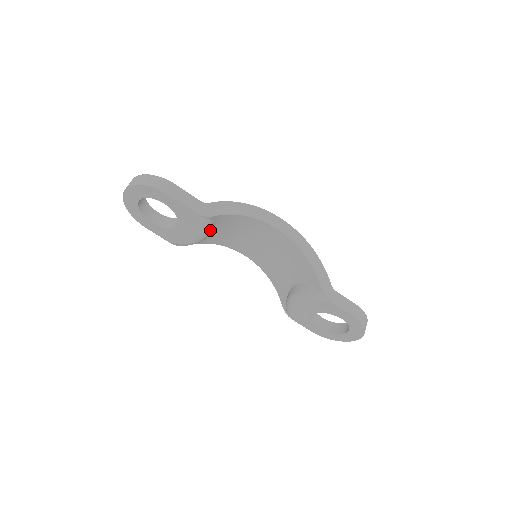
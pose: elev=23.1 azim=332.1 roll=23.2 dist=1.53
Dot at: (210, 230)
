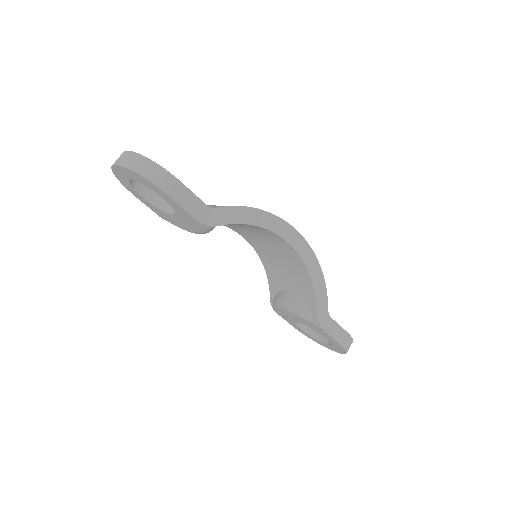
Dot at: (211, 230)
